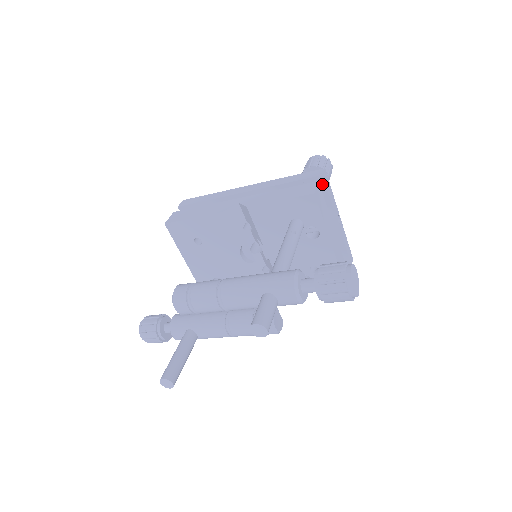
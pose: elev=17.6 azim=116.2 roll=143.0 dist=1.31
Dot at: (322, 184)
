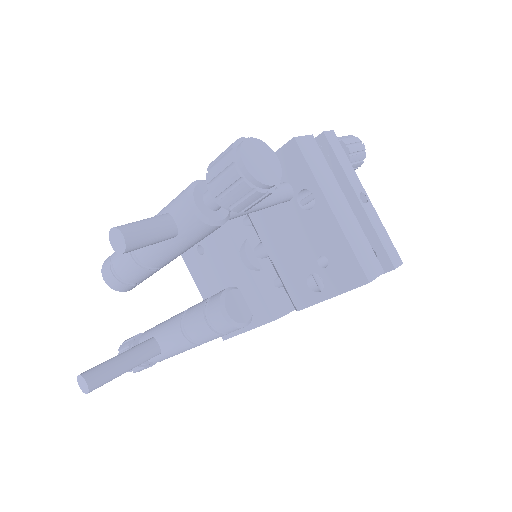
Dot at: (325, 145)
